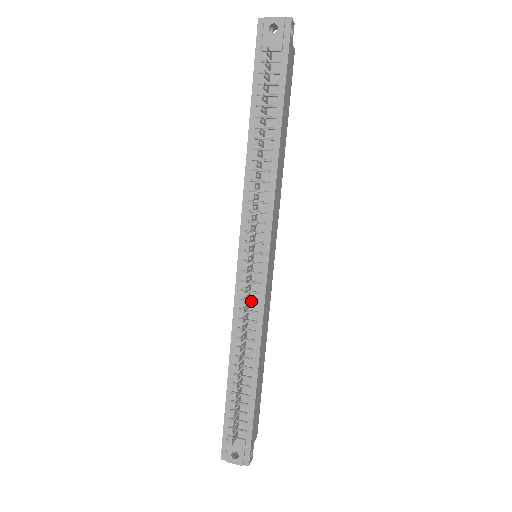
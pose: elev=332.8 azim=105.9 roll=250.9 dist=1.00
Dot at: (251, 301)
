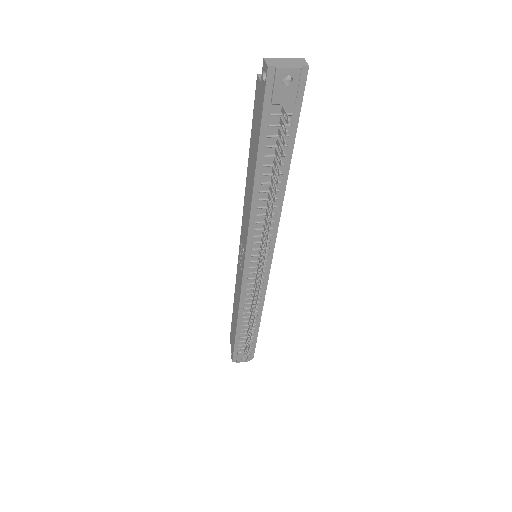
Dot at: occluded
